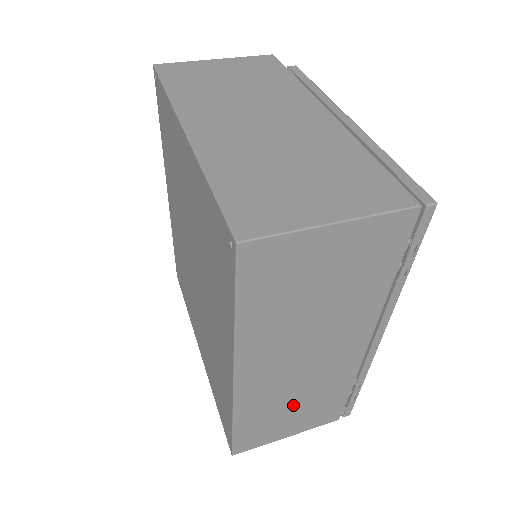
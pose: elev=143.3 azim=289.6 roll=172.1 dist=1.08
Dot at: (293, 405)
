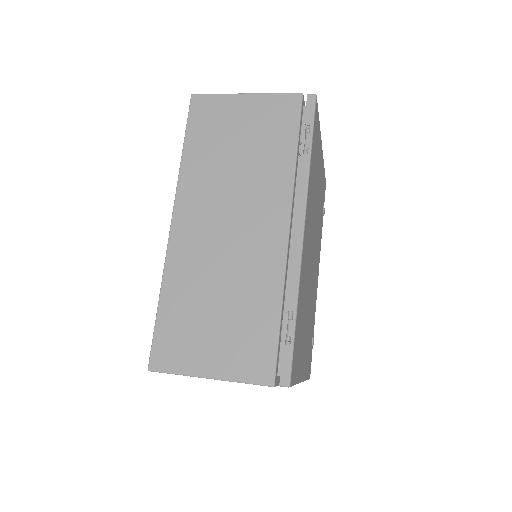
Dot at: (217, 302)
